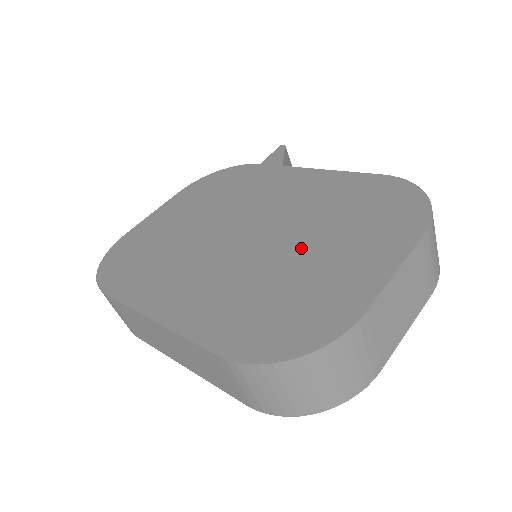
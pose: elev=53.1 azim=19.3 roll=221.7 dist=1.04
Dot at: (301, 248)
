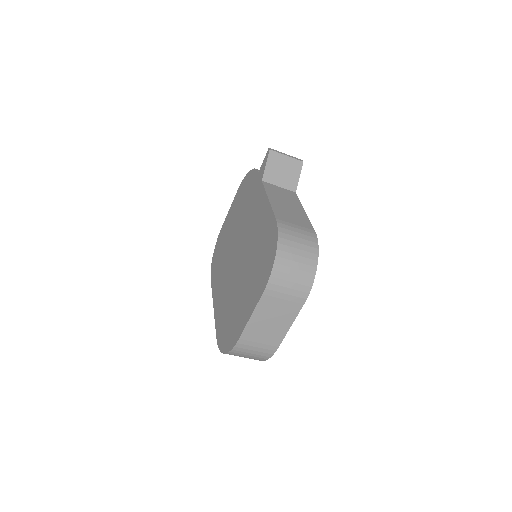
Dot at: (243, 279)
